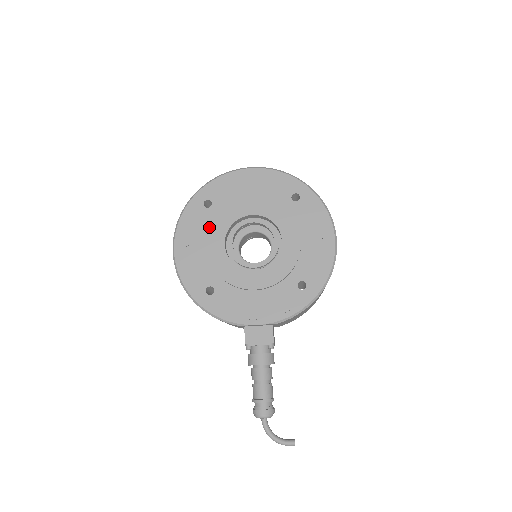
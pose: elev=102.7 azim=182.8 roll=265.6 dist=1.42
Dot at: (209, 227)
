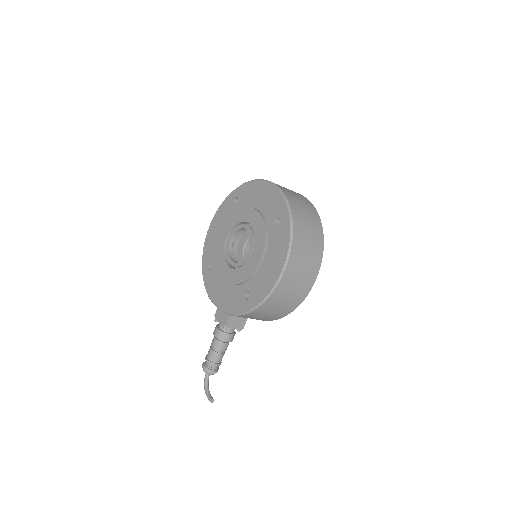
Dot at: (226, 220)
